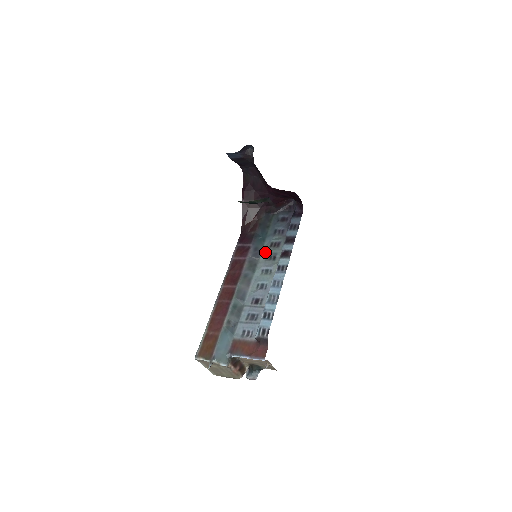
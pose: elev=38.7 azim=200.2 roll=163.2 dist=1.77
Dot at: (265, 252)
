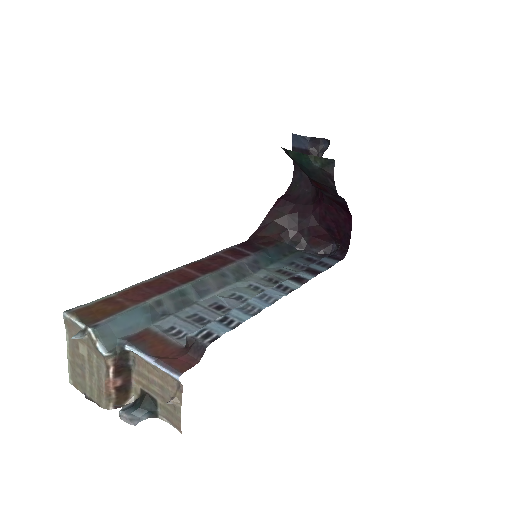
Dot at: (266, 271)
